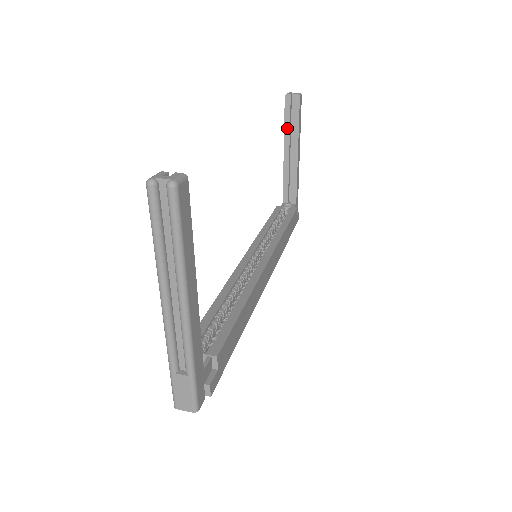
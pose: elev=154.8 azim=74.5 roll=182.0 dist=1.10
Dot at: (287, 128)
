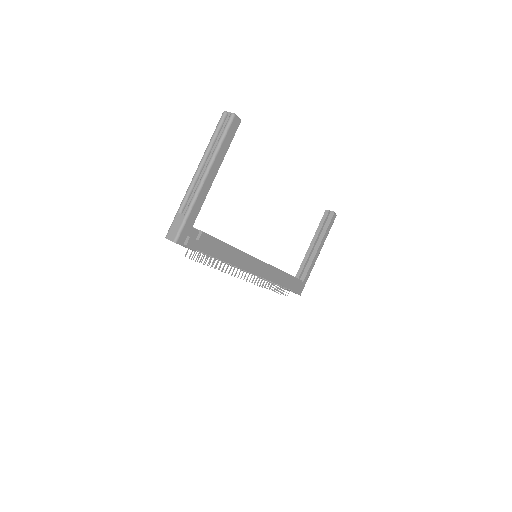
Dot at: (319, 230)
